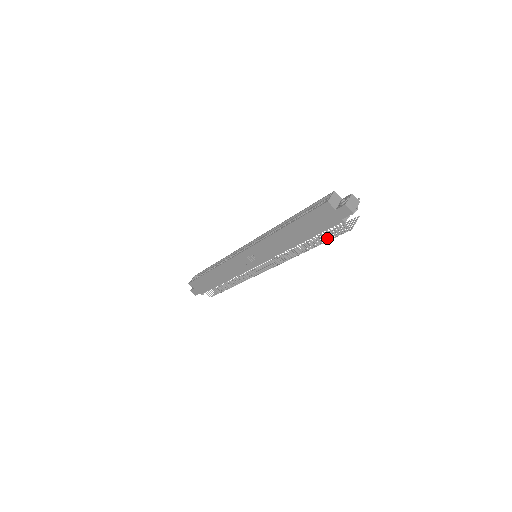
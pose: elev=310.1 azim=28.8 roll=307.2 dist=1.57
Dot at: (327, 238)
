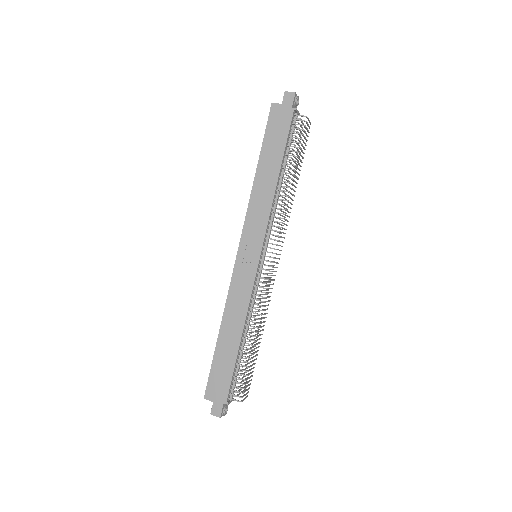
Dot at: (299, 154)
